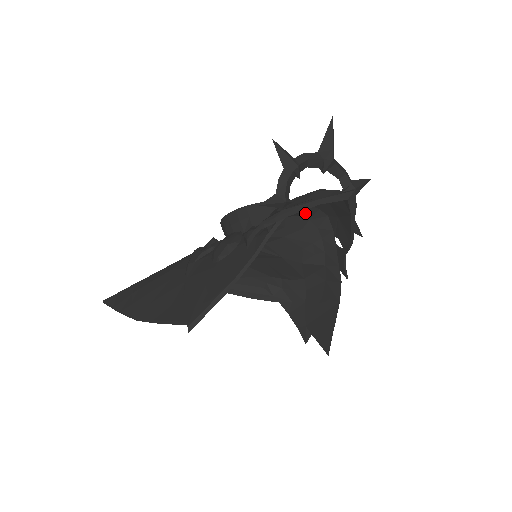
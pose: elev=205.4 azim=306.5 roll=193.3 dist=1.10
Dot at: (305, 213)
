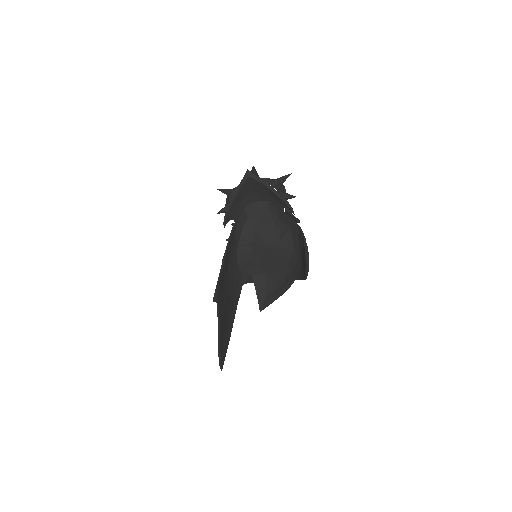
Dot at: (256, 209)
